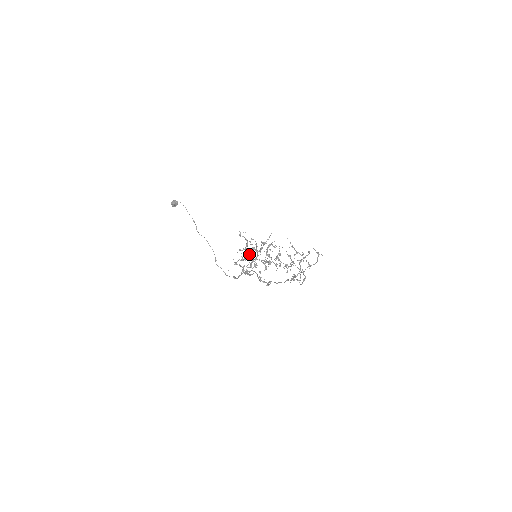
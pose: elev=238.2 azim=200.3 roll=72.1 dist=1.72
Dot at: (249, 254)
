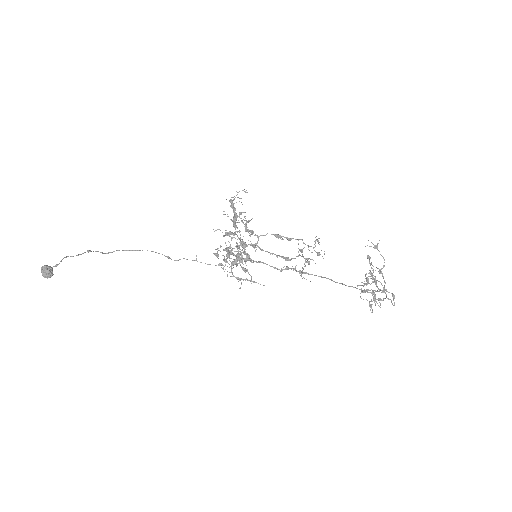
Dot at: (235, 251)
